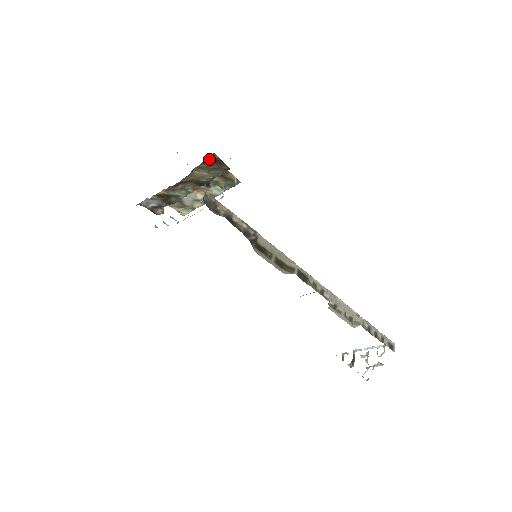
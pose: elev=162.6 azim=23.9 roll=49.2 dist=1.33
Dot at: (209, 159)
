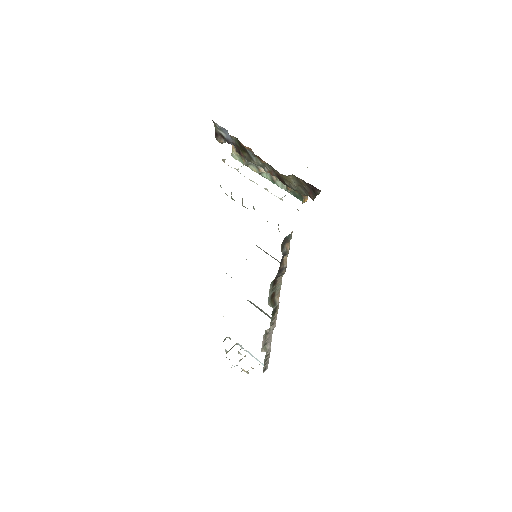
Dot at: (311, 185)
